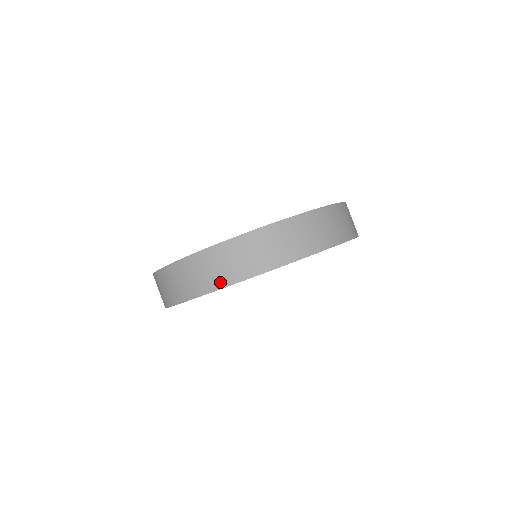
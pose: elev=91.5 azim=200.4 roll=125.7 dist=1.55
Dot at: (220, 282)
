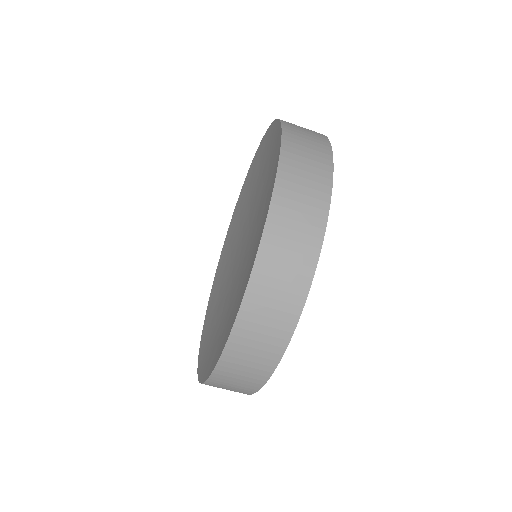
Dot at: (300, 289)
